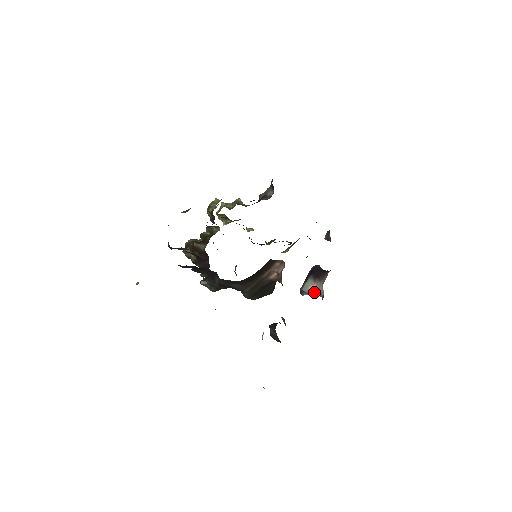
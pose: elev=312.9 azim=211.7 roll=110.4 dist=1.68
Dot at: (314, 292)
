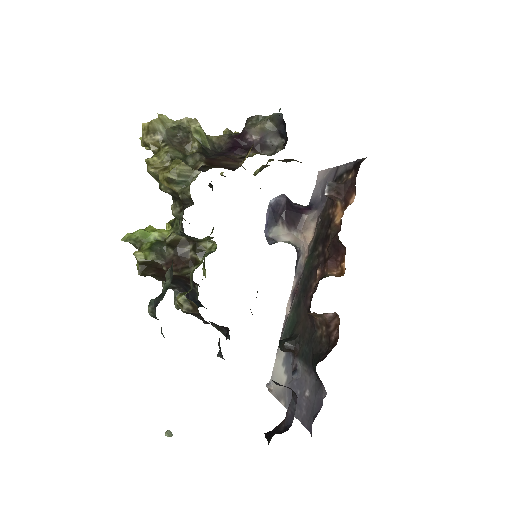
Dot at: (286, 241)
